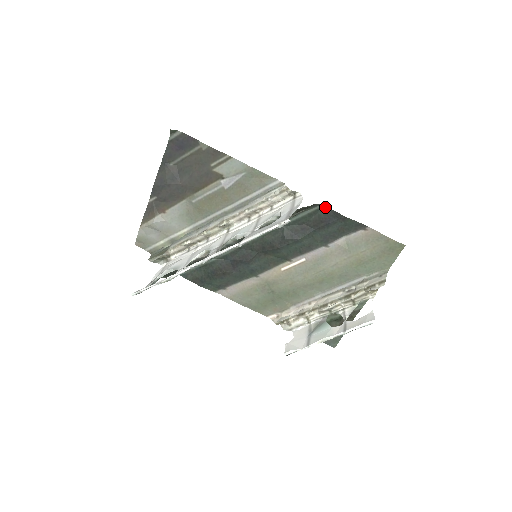
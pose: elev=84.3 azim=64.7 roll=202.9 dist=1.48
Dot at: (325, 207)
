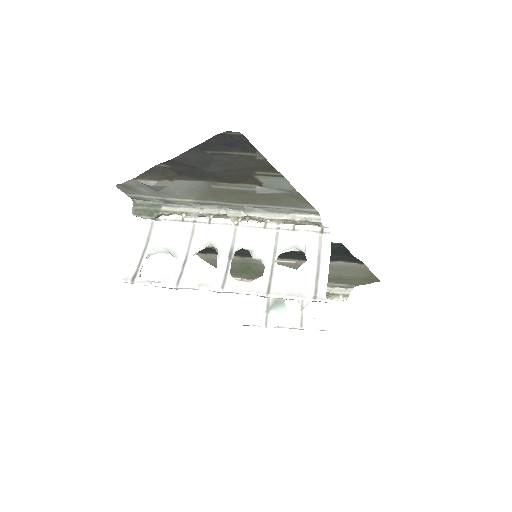
Dot at: (342, 245)
